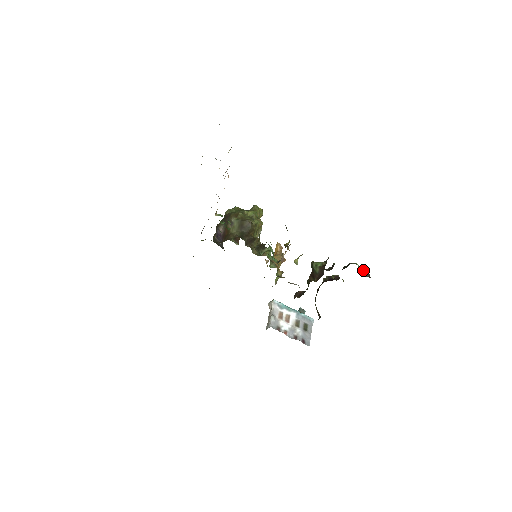
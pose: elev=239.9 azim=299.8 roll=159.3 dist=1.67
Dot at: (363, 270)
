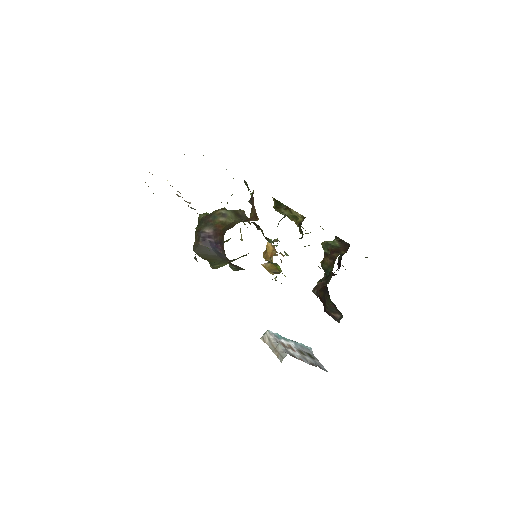
Dot at: occluded
